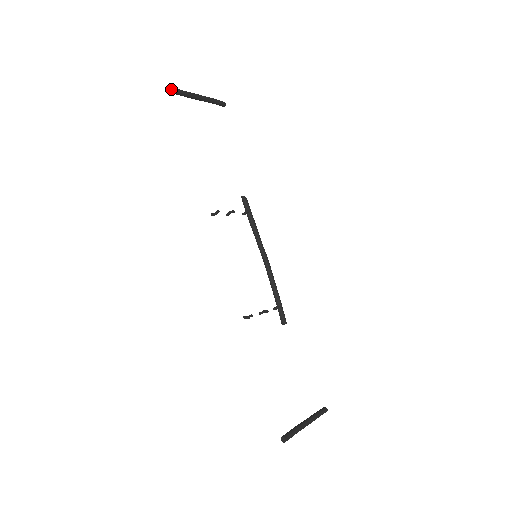
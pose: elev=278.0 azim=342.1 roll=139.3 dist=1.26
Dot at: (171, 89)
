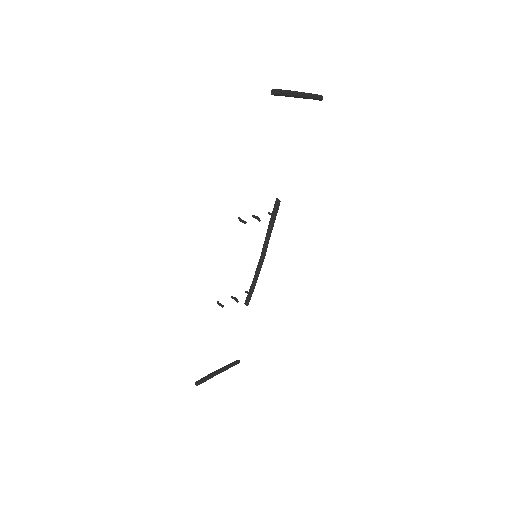
Dot at: (273, 89)
